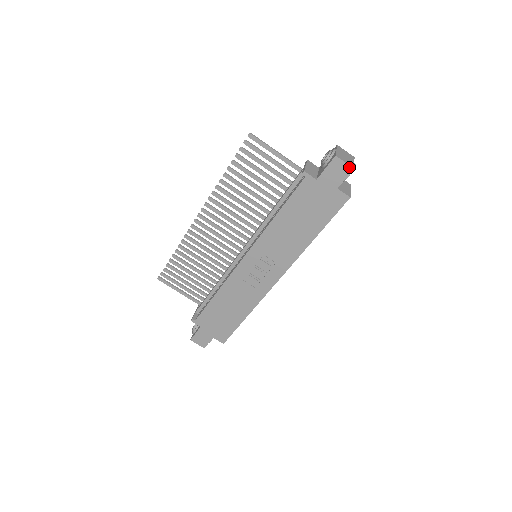
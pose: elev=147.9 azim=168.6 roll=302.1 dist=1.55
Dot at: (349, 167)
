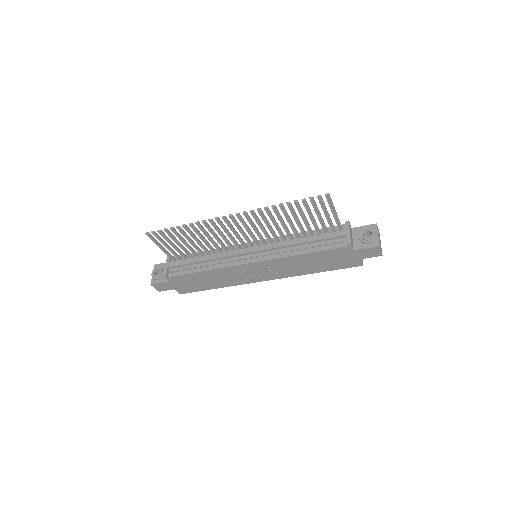
Dot at: (381, 254)
